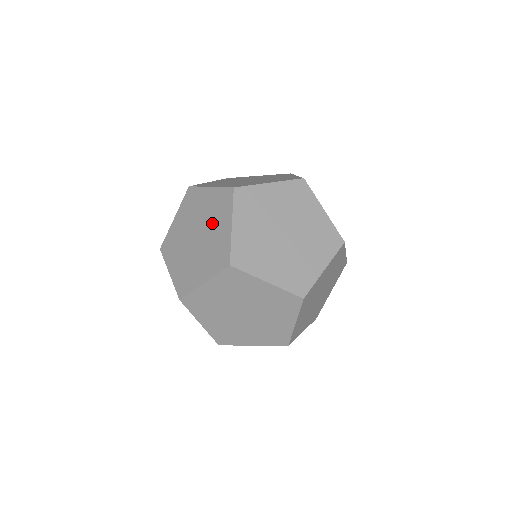
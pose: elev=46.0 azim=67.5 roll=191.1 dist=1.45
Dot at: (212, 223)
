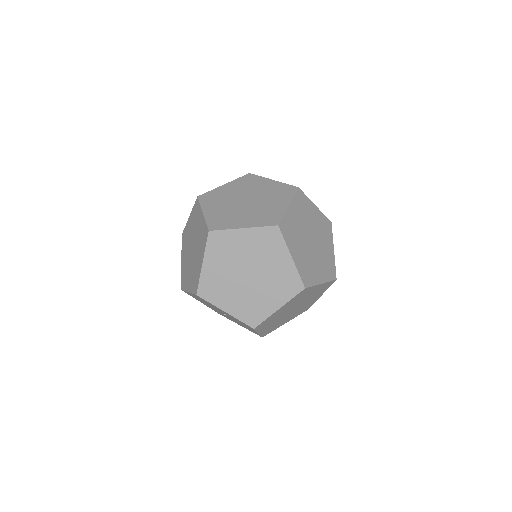
Dot at: (195, 229)
